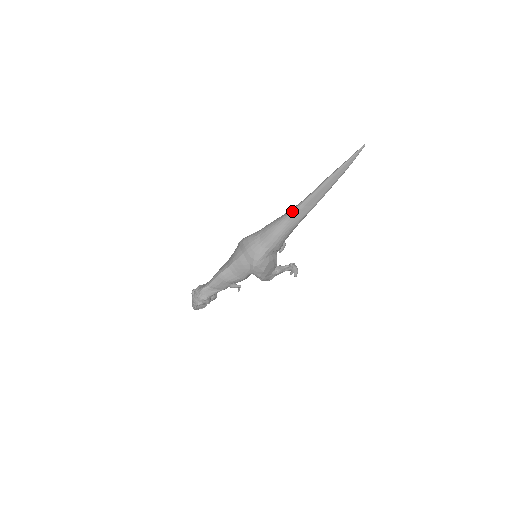
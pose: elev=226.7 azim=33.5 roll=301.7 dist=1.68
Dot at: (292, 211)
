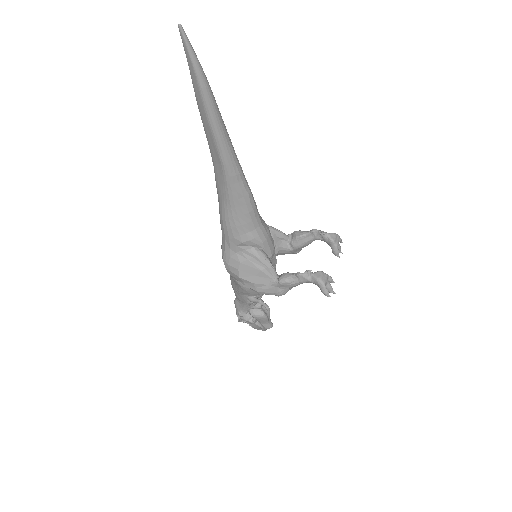
Dot at: occluded
